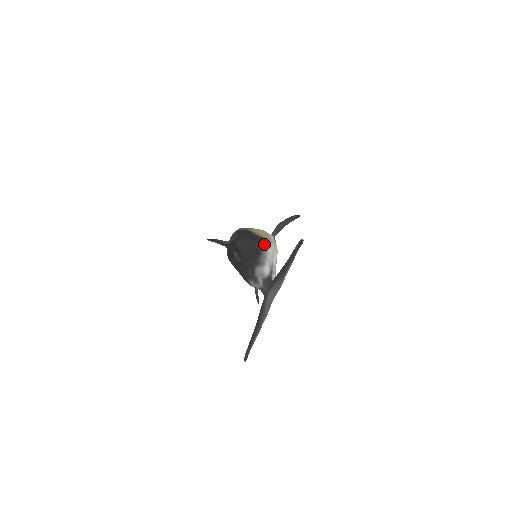
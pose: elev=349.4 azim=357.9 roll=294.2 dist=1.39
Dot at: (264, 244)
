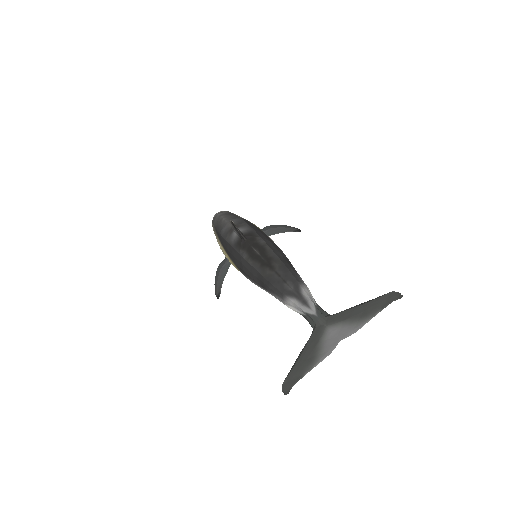
Dot at: occluded
